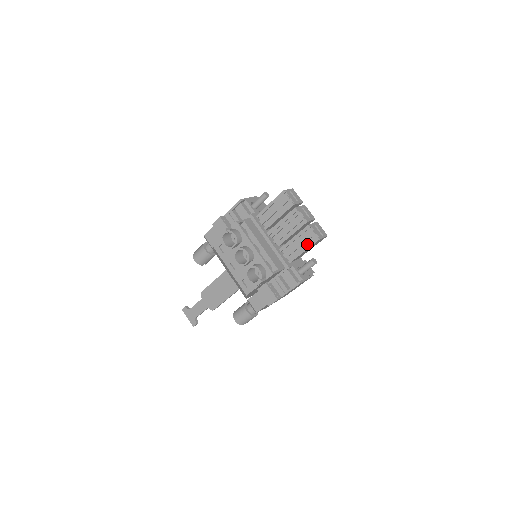
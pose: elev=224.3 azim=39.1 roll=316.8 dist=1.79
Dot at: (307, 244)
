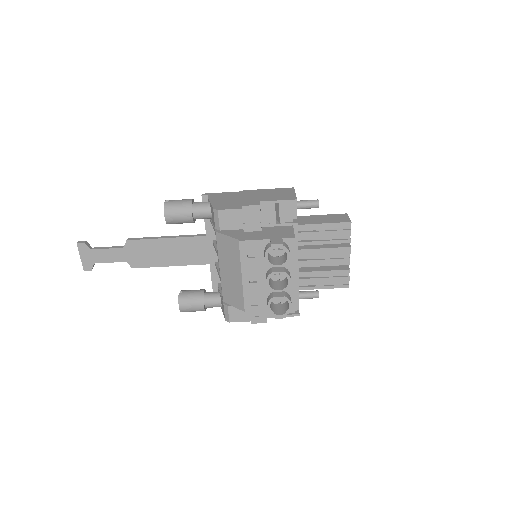
Dot at: (331, 283)
